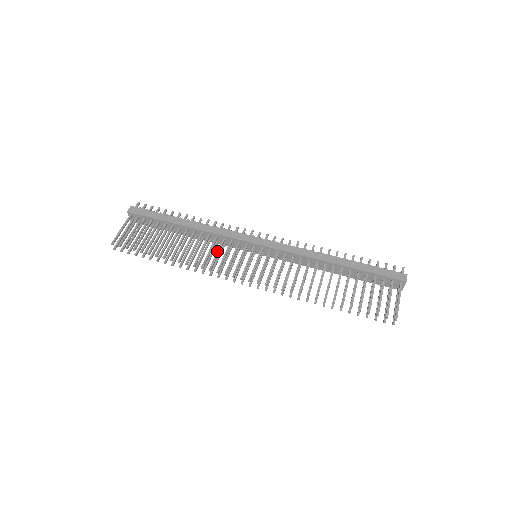
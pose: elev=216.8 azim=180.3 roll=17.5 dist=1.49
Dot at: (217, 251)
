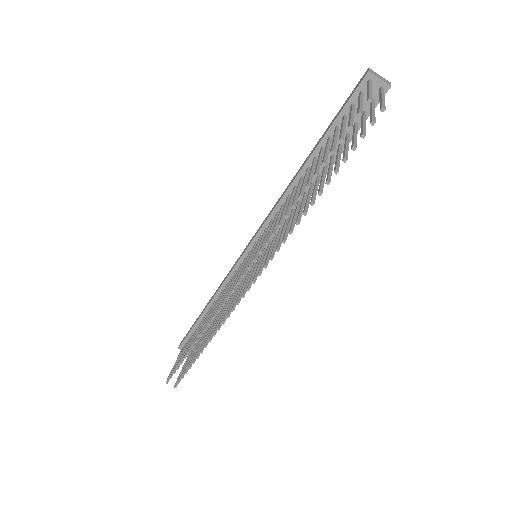
Dot at: (225, 292)
